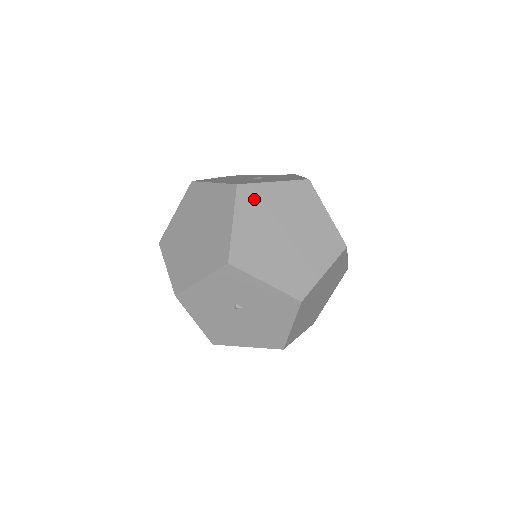
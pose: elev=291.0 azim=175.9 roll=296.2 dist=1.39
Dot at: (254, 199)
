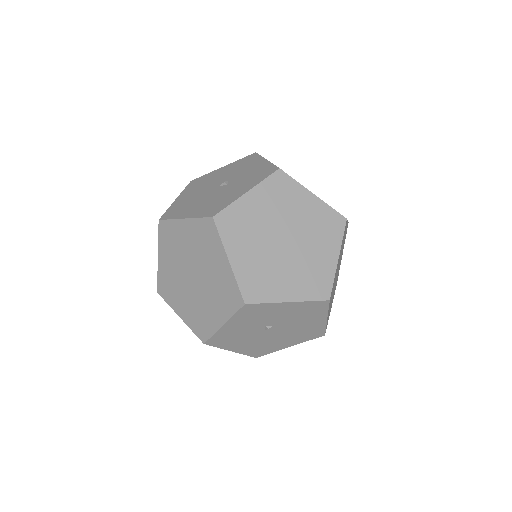
Dot at: (237, 223)
